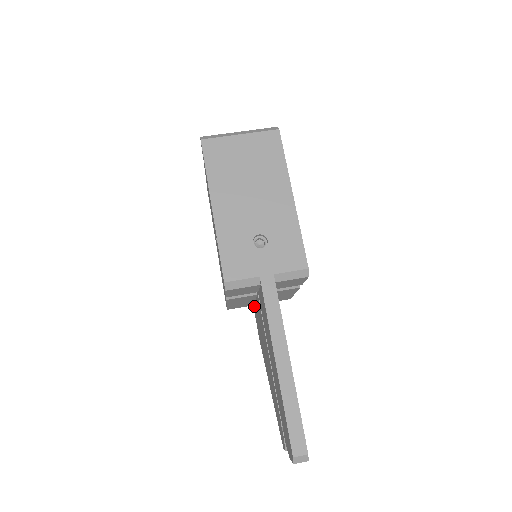
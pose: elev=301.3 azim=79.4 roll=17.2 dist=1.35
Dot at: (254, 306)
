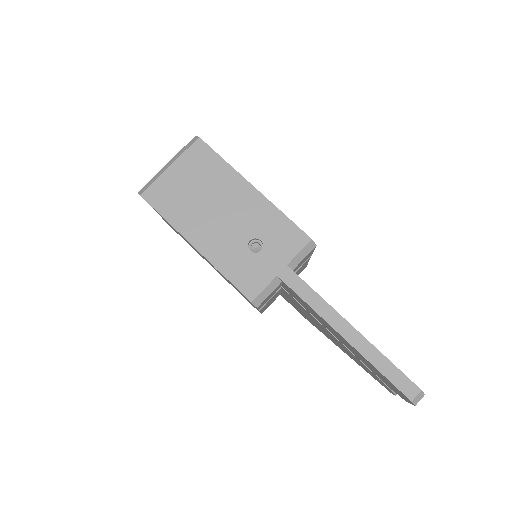
Dot at: (282, 295)
